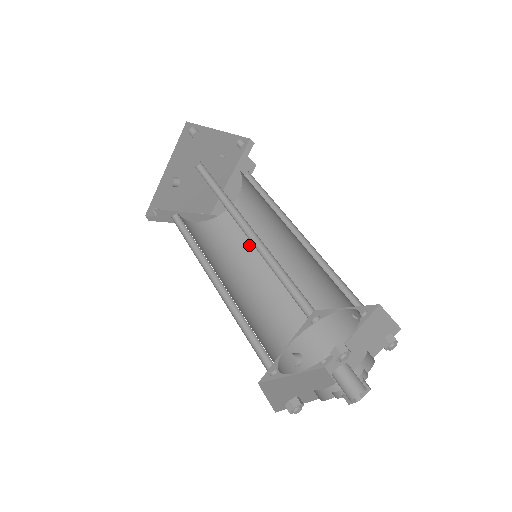
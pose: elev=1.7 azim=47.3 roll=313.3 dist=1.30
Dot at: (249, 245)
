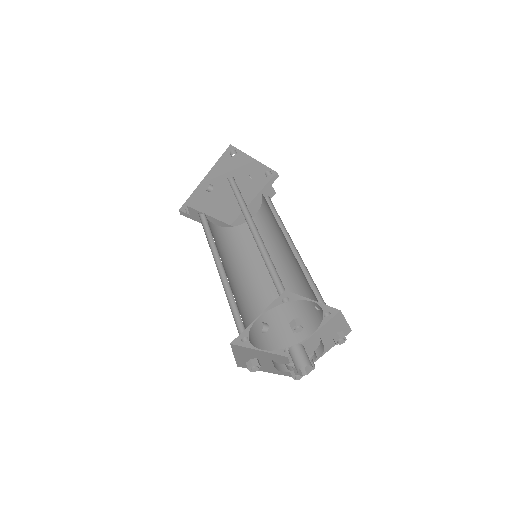
Dot at: (254, 252)
